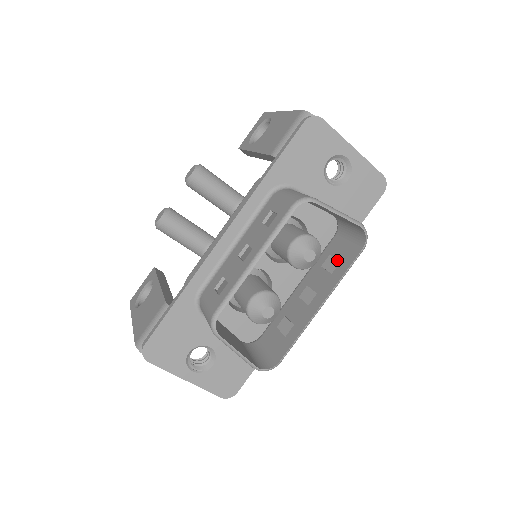
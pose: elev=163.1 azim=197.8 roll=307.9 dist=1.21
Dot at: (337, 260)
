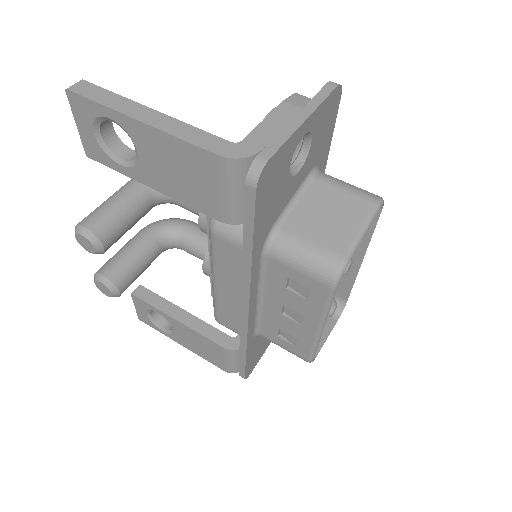
Dot at: occluded
